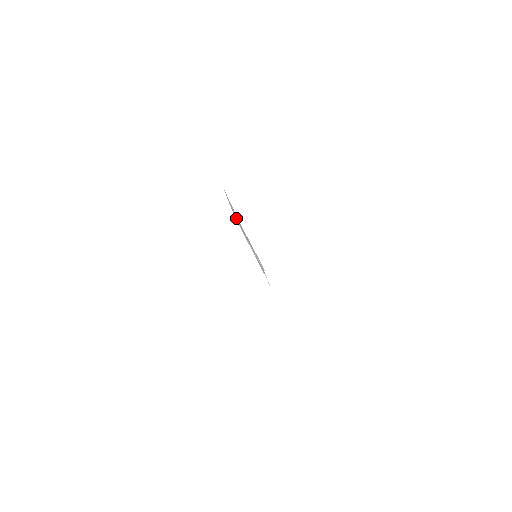
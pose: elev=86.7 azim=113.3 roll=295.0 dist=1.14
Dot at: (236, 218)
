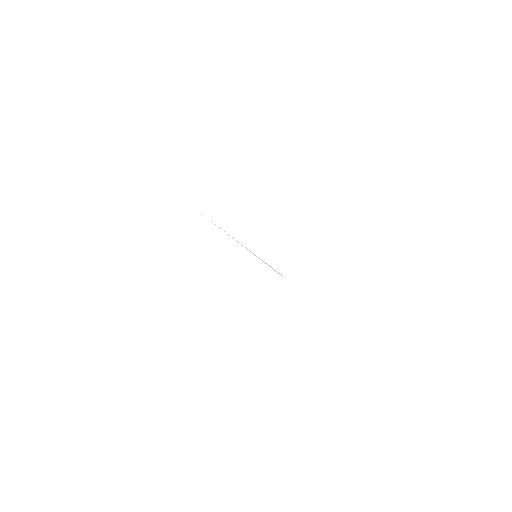
Dot at: occluded
